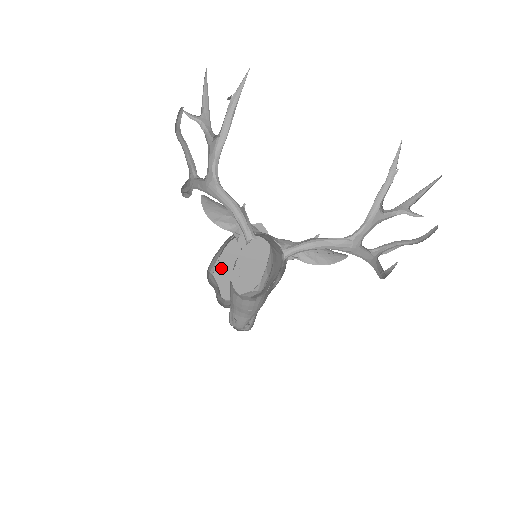
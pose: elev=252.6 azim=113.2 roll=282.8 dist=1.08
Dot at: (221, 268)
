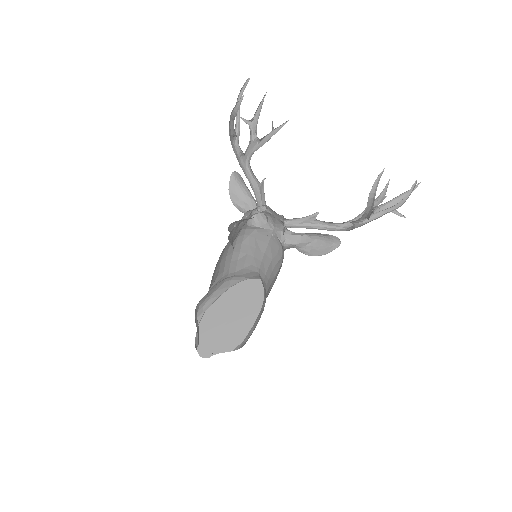
Dot at: (209, 318)
